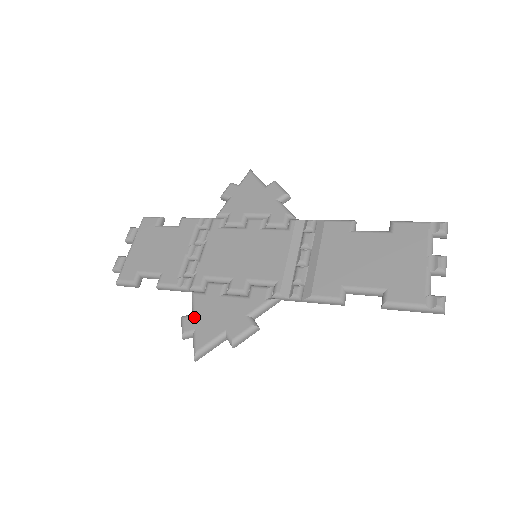
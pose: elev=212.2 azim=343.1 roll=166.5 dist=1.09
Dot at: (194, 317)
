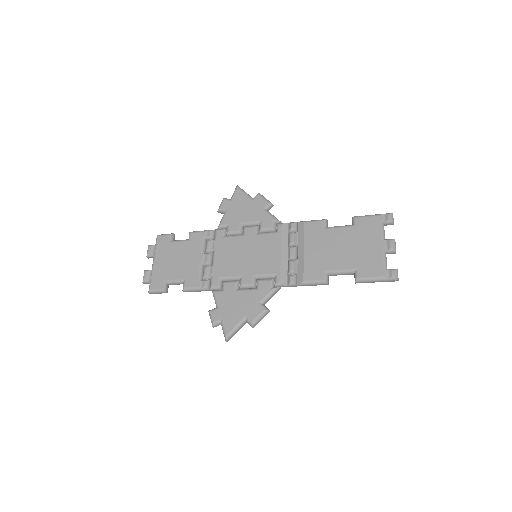
Dot at: (219, 310)
